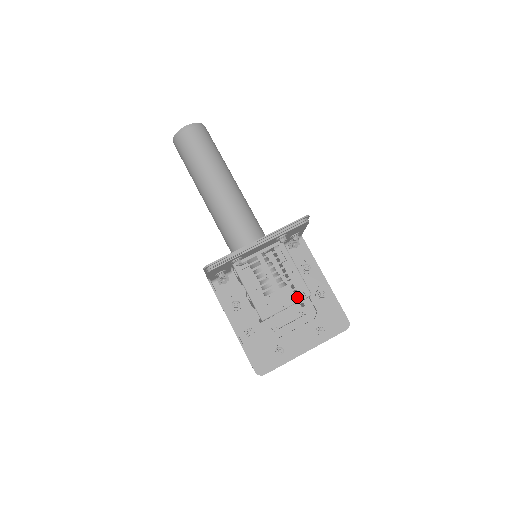
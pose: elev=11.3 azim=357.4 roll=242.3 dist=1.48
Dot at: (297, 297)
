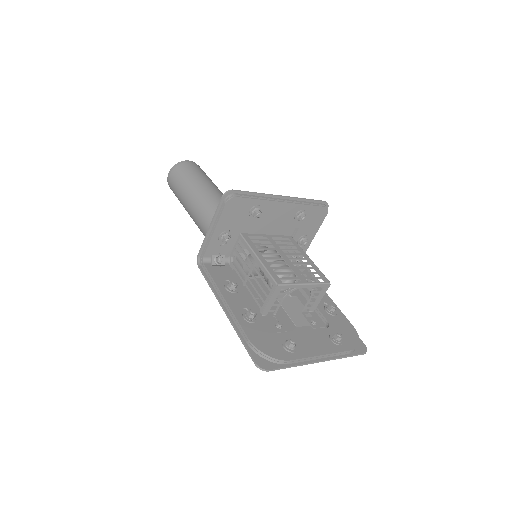
Dot at: (296, 320)
